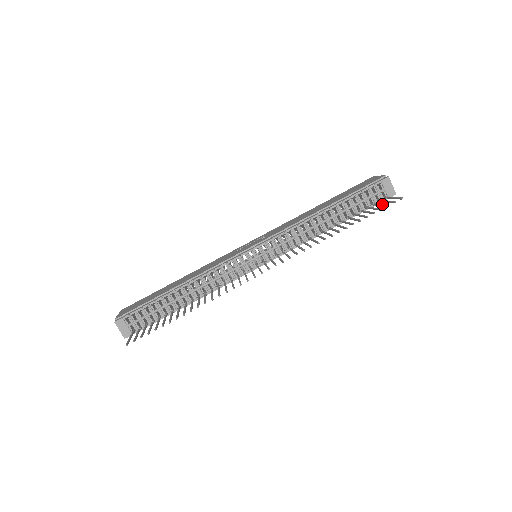
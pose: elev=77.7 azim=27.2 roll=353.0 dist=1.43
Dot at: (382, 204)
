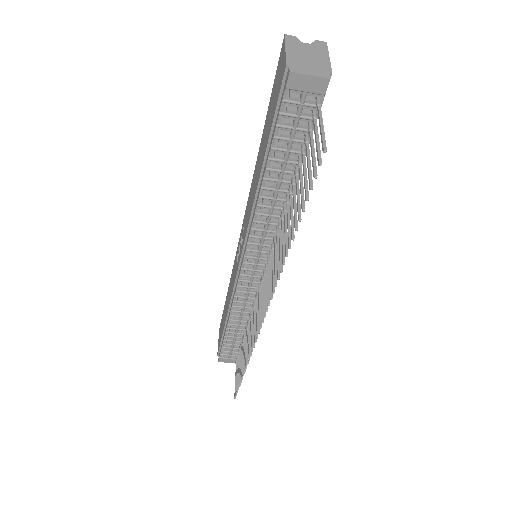
Dot at: occluded
